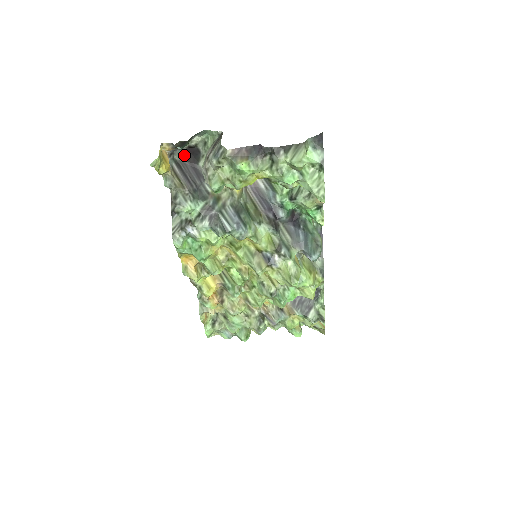
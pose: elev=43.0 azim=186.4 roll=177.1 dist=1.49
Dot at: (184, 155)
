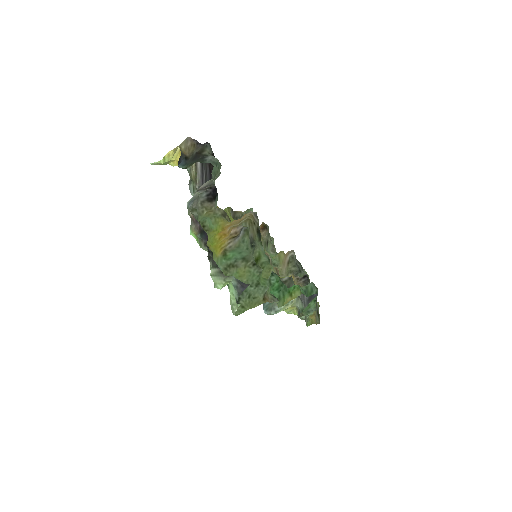
Dot at: occluded
